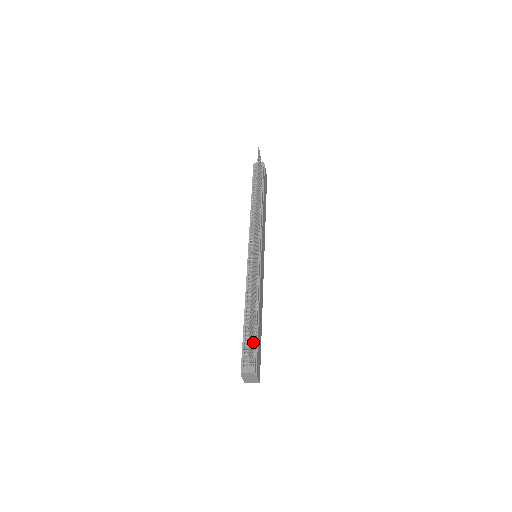
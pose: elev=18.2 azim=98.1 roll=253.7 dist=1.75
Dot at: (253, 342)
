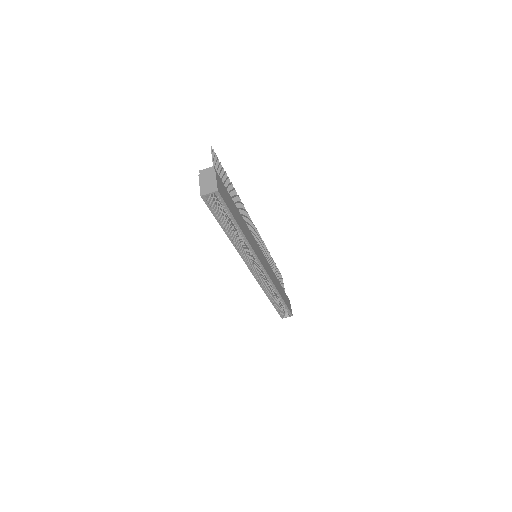
Dot at: occluded
